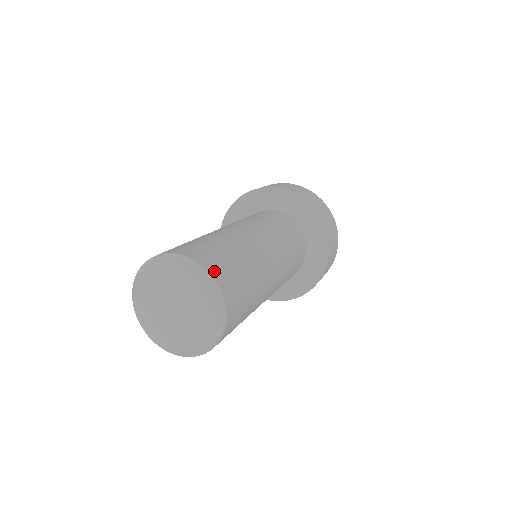
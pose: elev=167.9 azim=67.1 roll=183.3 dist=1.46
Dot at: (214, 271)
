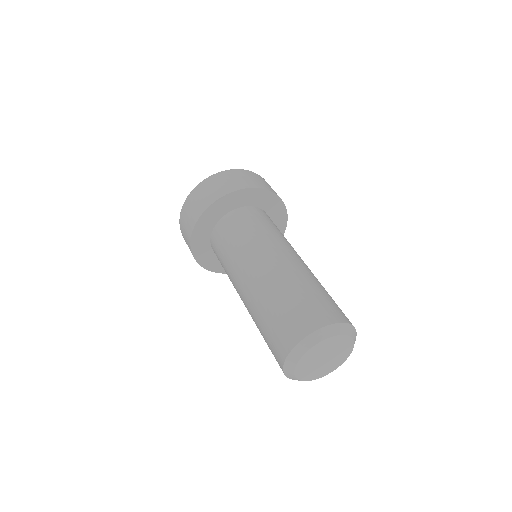
Dot at: (342, 318)
